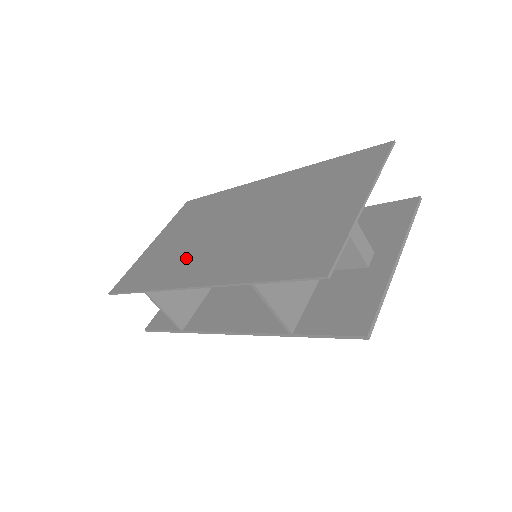
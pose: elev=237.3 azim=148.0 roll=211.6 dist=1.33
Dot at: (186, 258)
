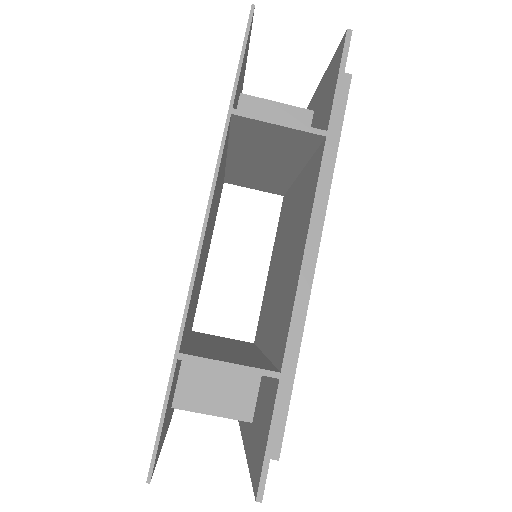
Dot at: occluded
